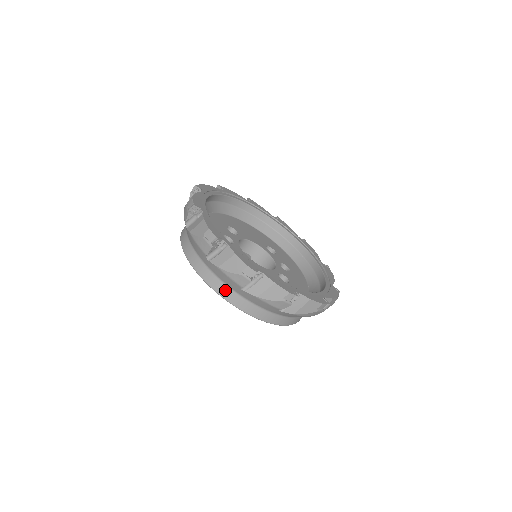
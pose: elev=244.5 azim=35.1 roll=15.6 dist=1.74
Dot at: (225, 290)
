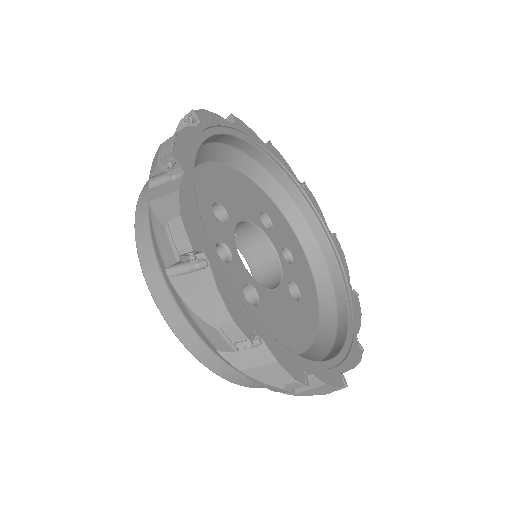
Dot at: (235, 375)
